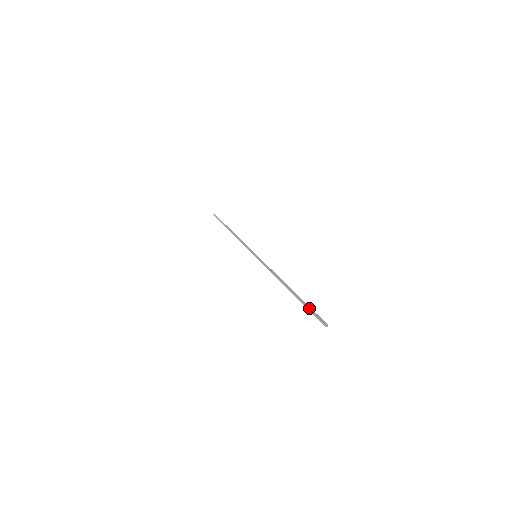
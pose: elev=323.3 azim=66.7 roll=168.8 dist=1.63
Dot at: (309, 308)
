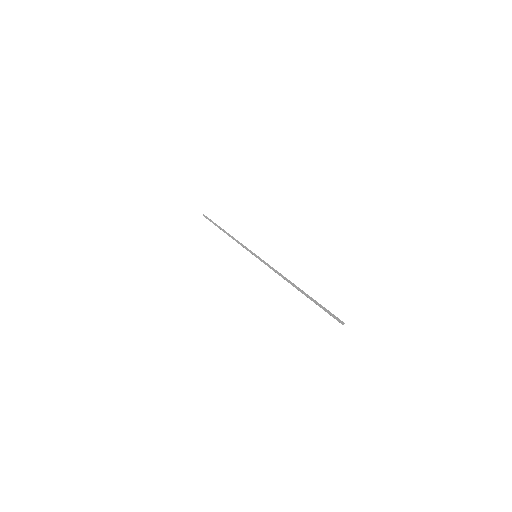
Dot at: (321, 307)
